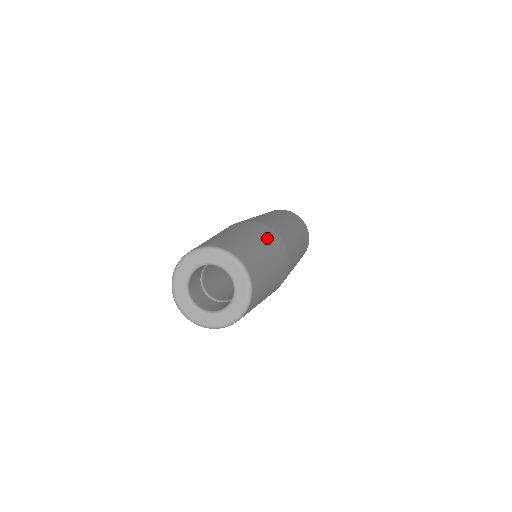
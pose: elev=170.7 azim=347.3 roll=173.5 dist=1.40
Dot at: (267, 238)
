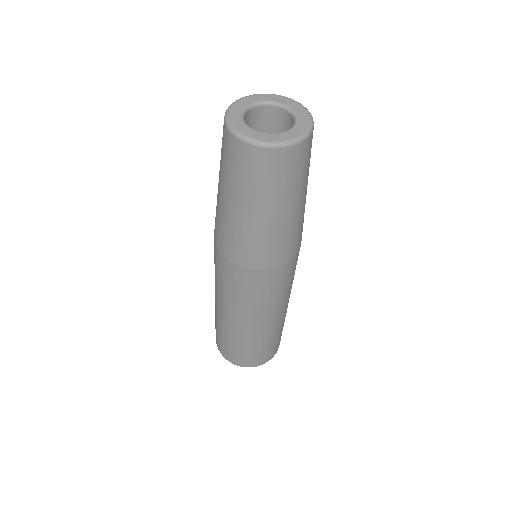
Dot at: occluded
